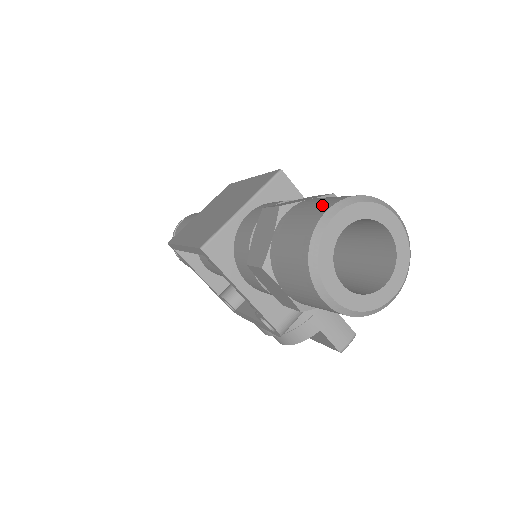
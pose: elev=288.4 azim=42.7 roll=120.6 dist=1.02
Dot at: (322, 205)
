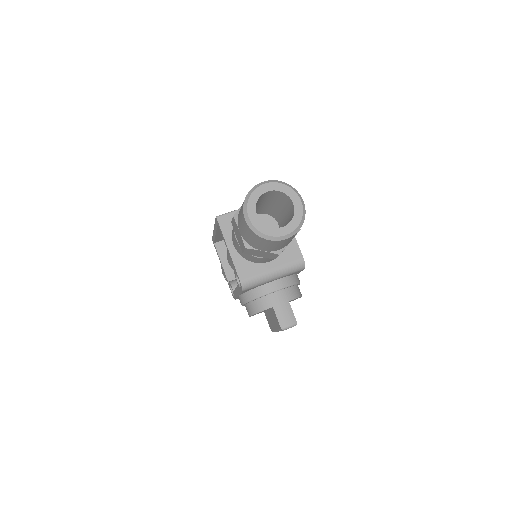
Dot at: occluded
